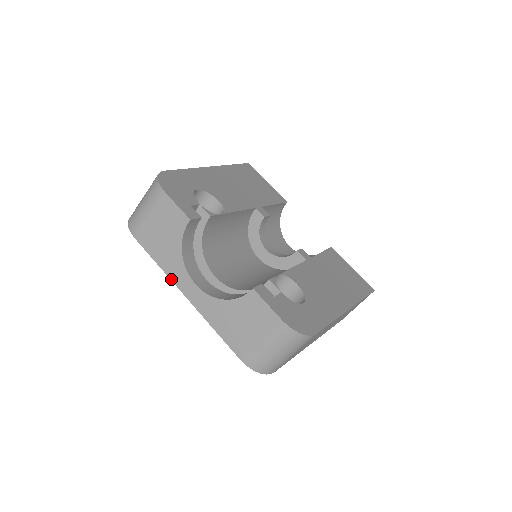
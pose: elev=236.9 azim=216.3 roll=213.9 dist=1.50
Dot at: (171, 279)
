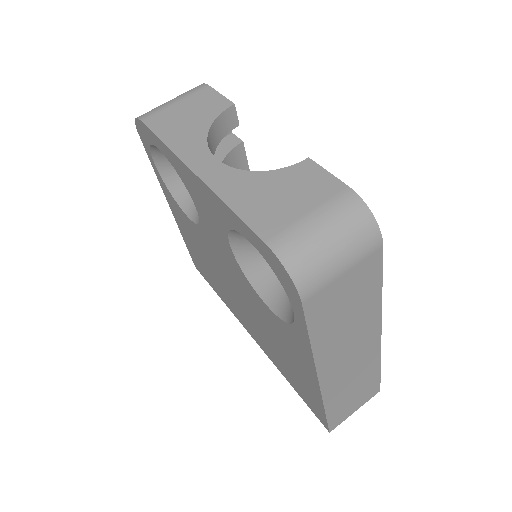
Dot at: (178, 155)
